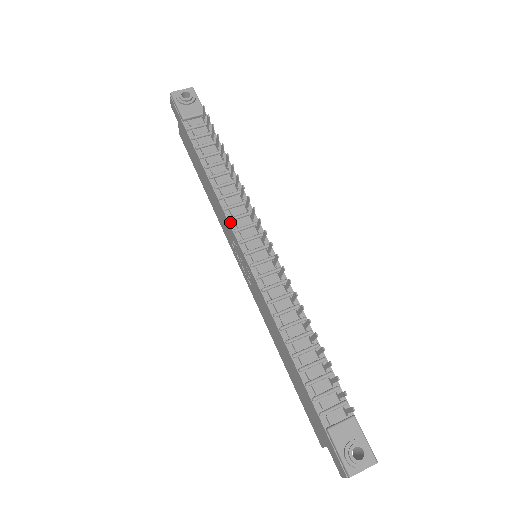
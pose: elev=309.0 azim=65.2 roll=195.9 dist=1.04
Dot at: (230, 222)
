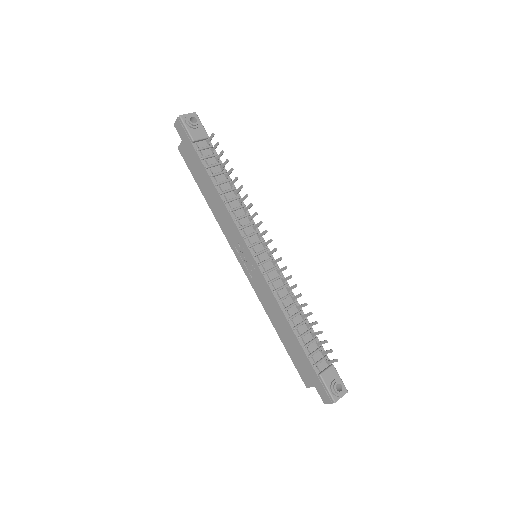
Dot at: (240, 230)
